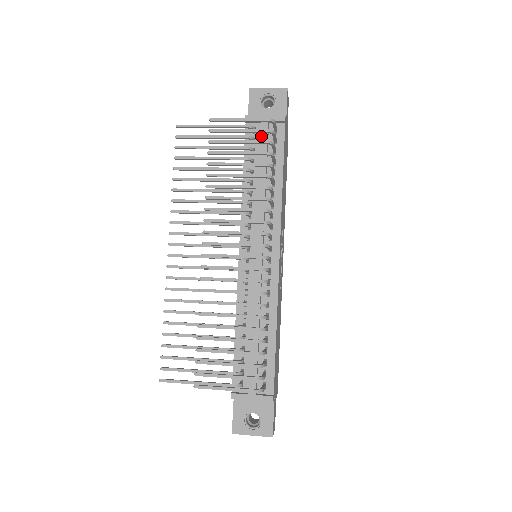
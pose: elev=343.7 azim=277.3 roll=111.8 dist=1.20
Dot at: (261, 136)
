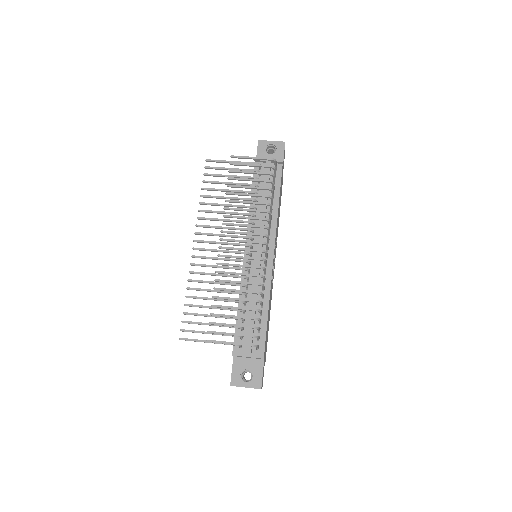
Dot at: (265, 171)
